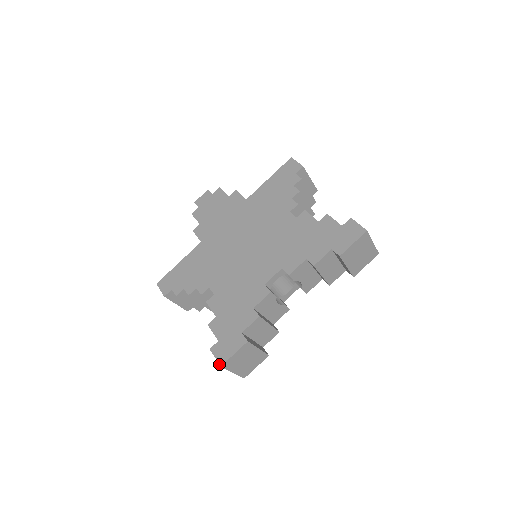
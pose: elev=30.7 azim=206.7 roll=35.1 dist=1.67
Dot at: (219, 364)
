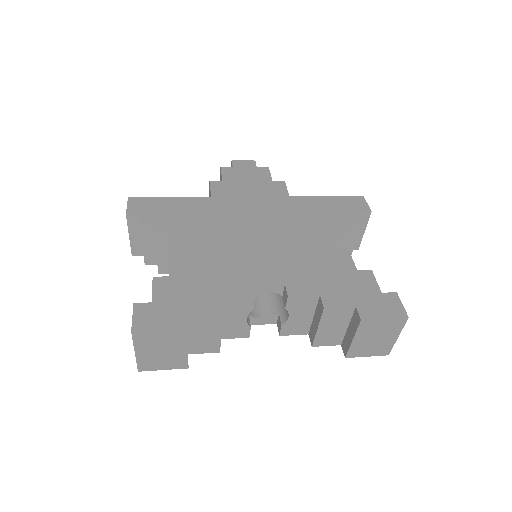
Dot at: (132, 327)
